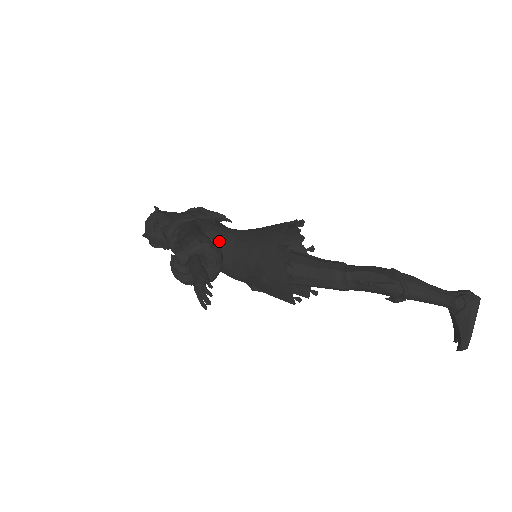
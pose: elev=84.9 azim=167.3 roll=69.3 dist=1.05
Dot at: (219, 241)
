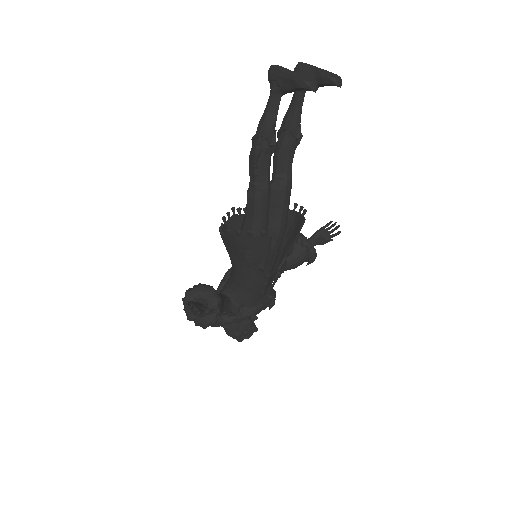
Dot at: (232, 283)
